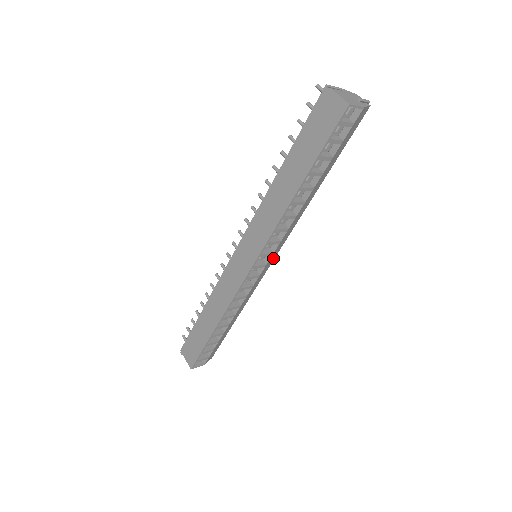
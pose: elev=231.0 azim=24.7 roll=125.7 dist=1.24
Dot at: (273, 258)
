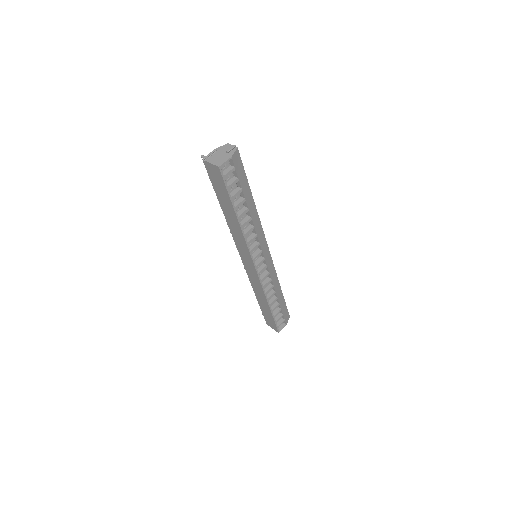
Dot at: (267, 250)
